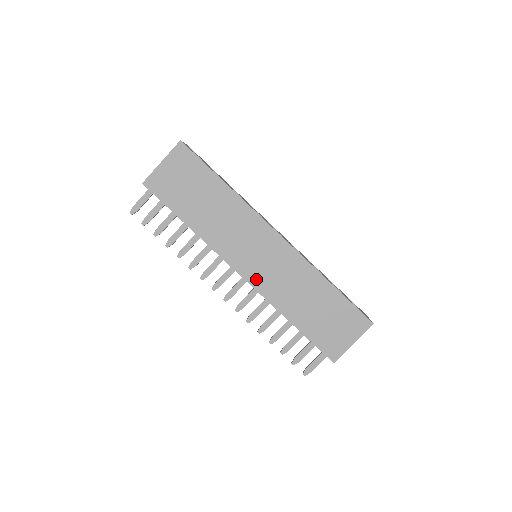
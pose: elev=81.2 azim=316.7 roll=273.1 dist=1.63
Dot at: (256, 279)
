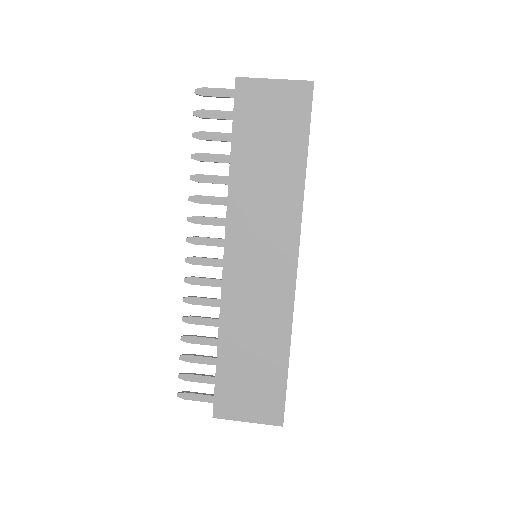
Dot at: (233, 276)
